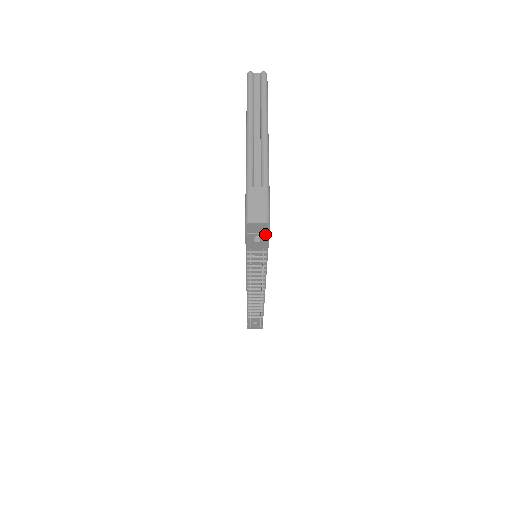
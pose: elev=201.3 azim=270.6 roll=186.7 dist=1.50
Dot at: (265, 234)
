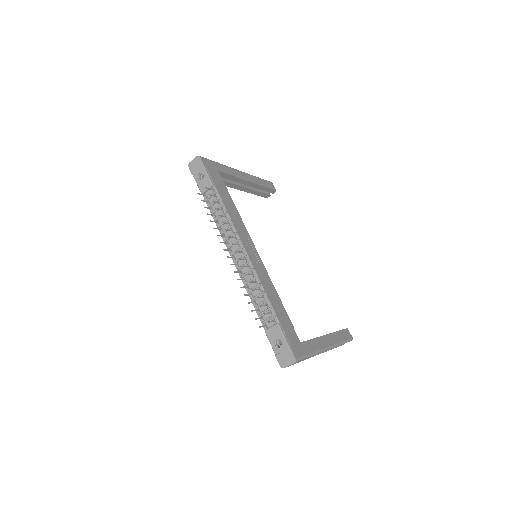
Dot at: (202, 168)
